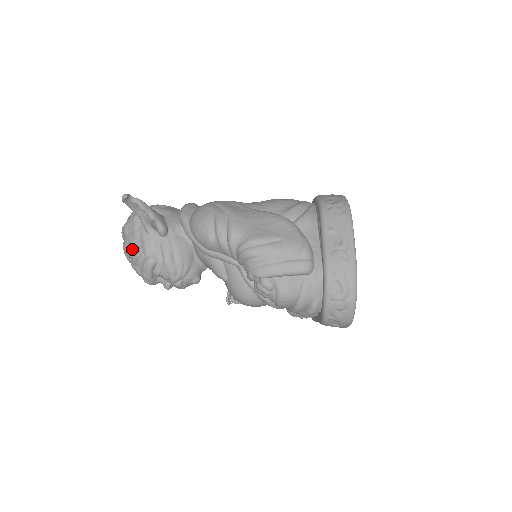
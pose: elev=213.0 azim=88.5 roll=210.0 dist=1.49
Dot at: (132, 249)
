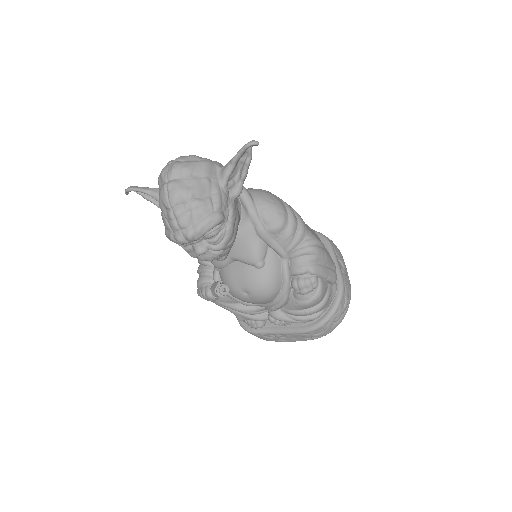
Dot at: (197, 194)
